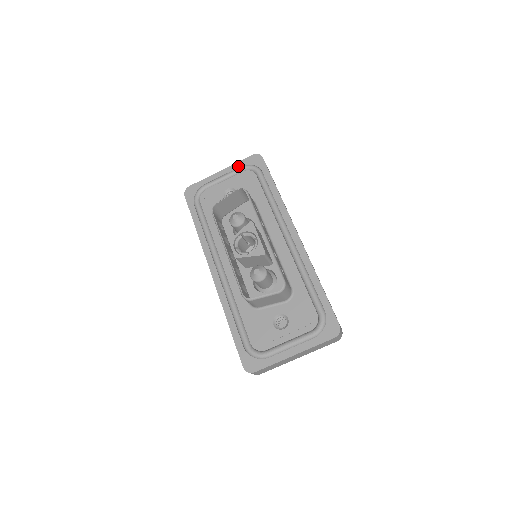
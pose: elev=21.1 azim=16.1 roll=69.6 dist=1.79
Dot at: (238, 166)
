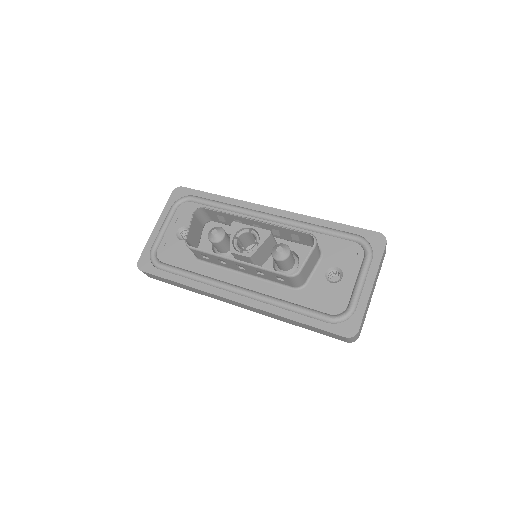
Dot at: (168, 210)
